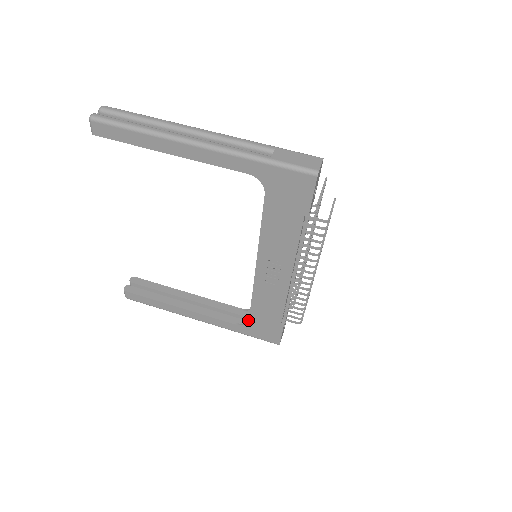
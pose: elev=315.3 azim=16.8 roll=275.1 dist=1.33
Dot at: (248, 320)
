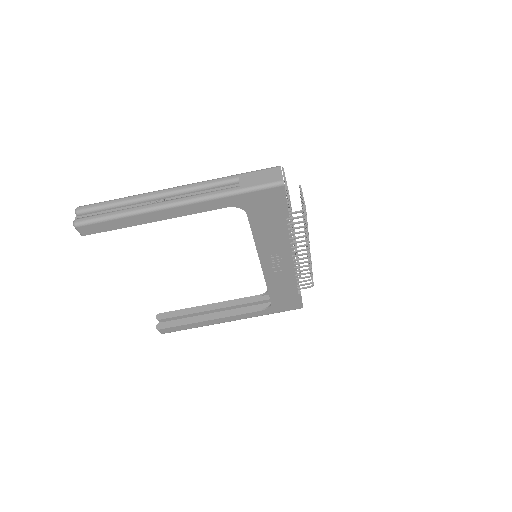
Dot at: (269, 301)
